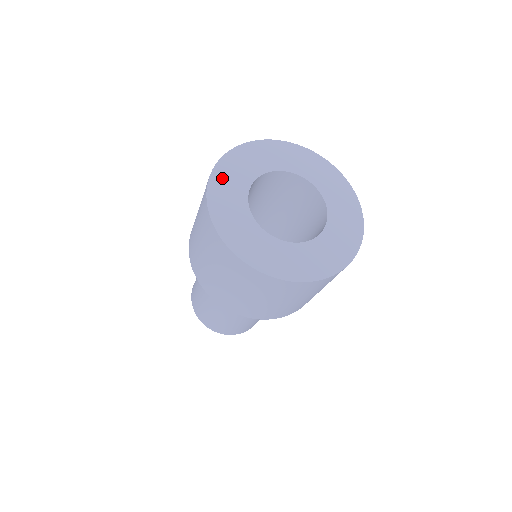
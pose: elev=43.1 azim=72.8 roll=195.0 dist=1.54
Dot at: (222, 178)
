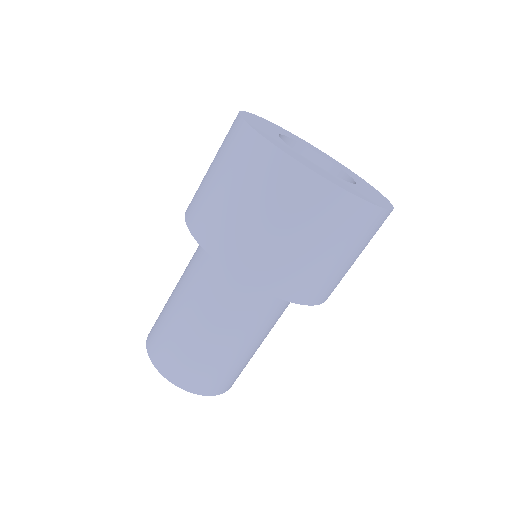
Dot at: (251, 118)
